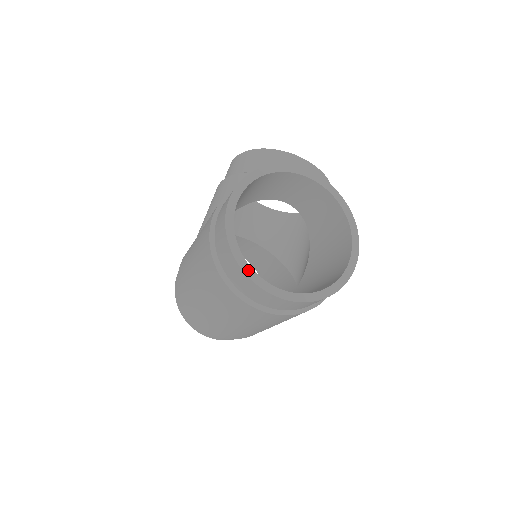
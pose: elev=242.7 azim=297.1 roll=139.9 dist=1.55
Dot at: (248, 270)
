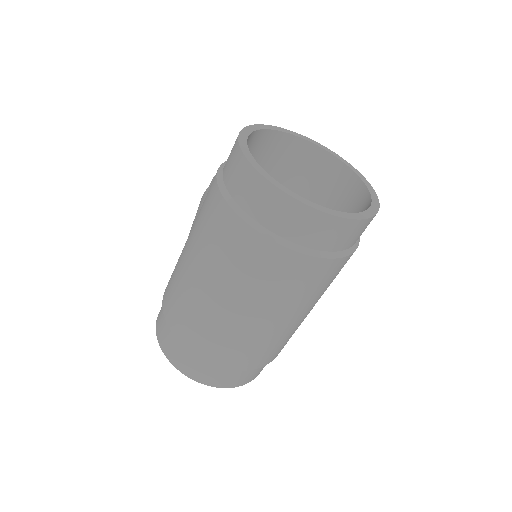
Dot at: (277, 184)
